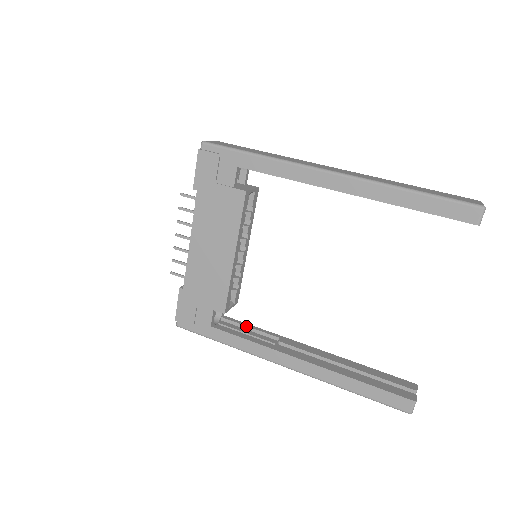
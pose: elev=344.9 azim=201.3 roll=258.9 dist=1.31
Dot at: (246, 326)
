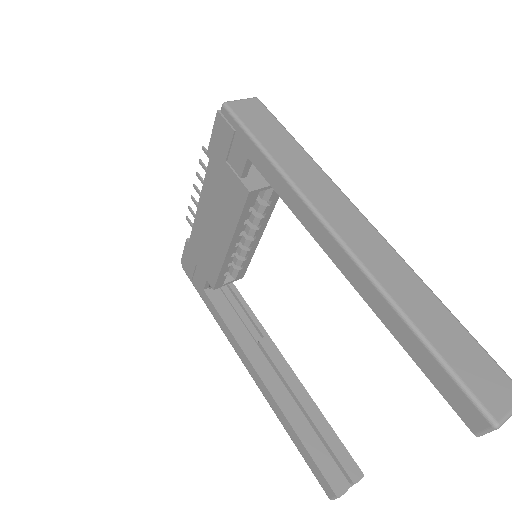
Dot at: (242, 304)
